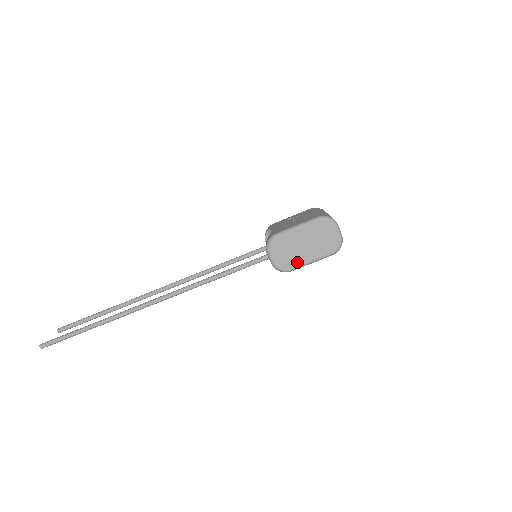
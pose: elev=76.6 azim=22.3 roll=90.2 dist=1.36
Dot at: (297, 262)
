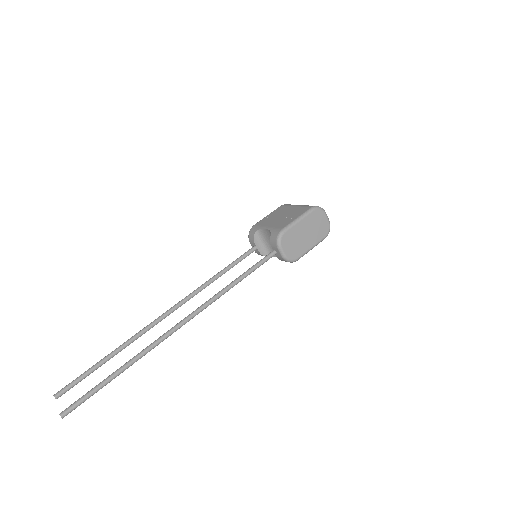
Dot at: (302, 251)
